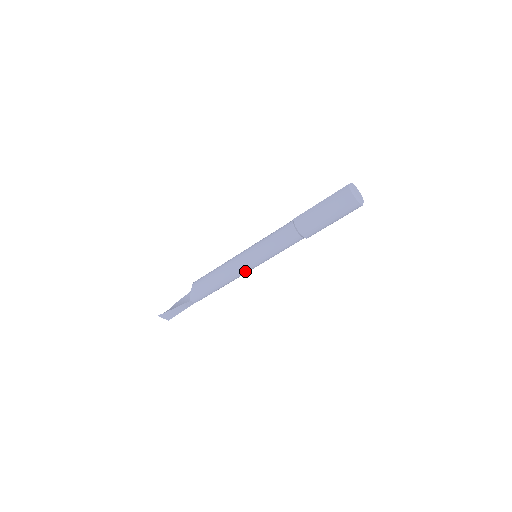
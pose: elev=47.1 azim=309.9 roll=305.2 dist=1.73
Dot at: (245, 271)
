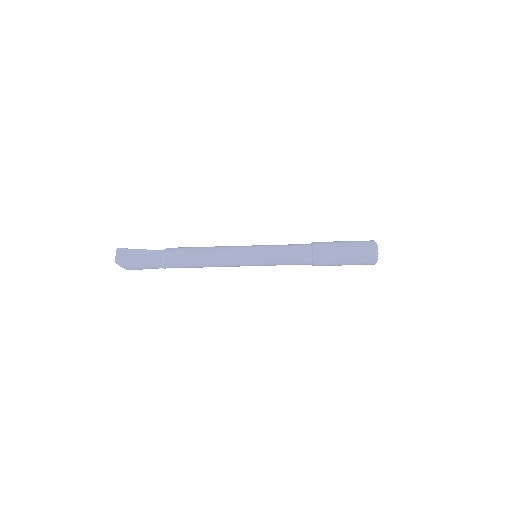
Dot at: (239, 252)
